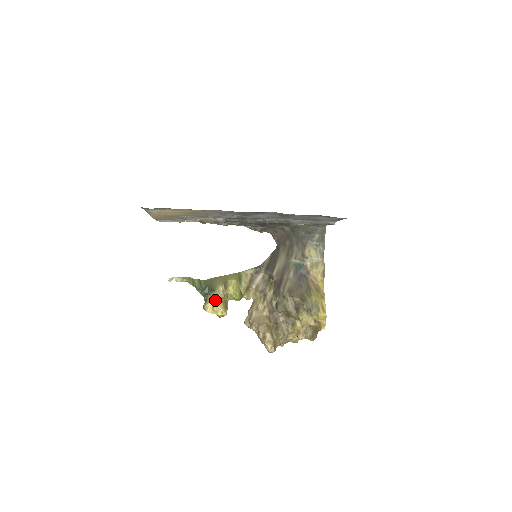
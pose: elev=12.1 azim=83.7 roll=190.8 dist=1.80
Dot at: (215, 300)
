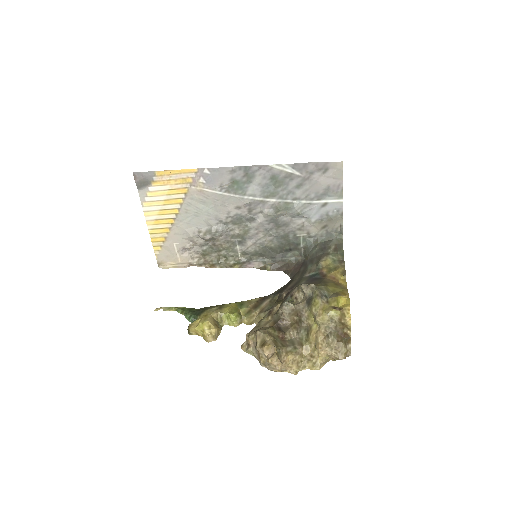
Dot at: (204, 316)
